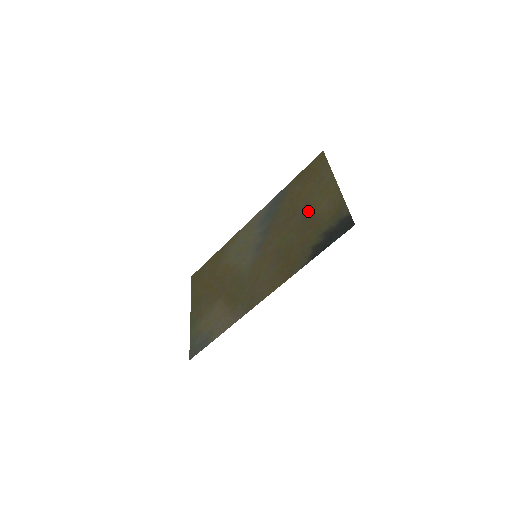
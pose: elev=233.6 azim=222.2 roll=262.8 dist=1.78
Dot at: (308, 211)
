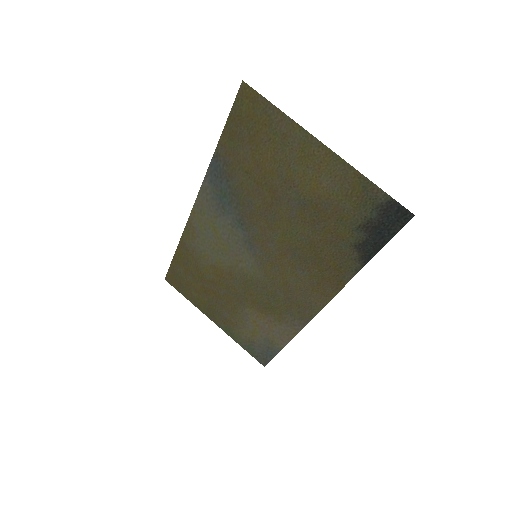
Dot at: (301, 193)
